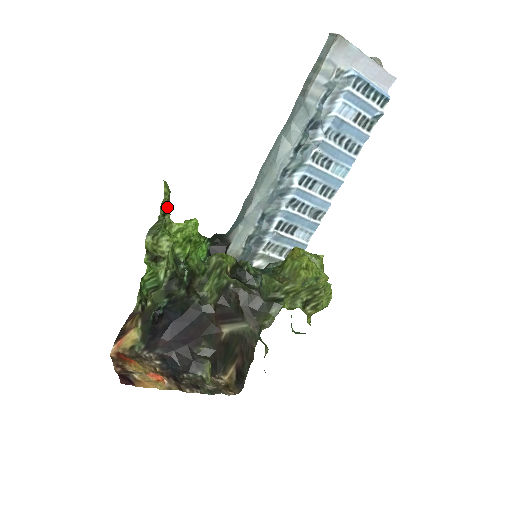
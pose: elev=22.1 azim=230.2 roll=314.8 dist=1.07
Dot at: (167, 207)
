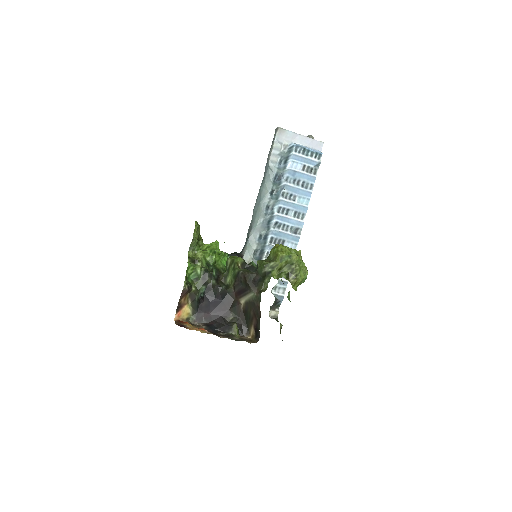
Dot at: (200, 237)
